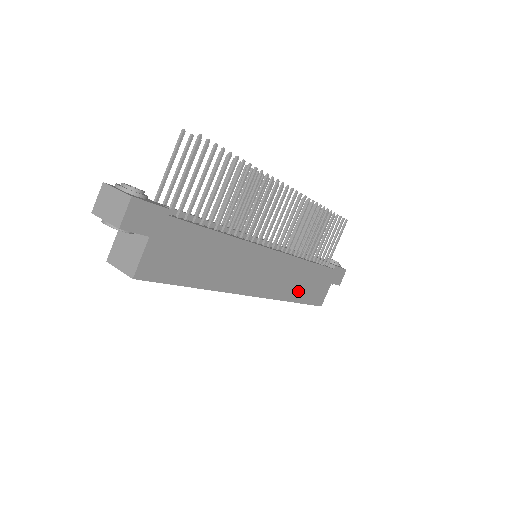
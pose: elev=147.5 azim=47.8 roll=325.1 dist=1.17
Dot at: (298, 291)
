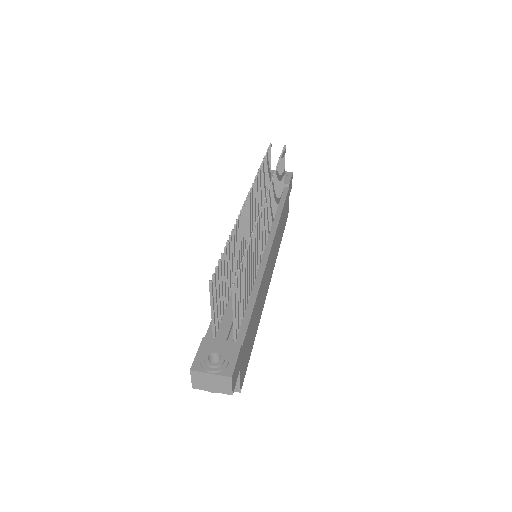
Dot at: (281, 235)
